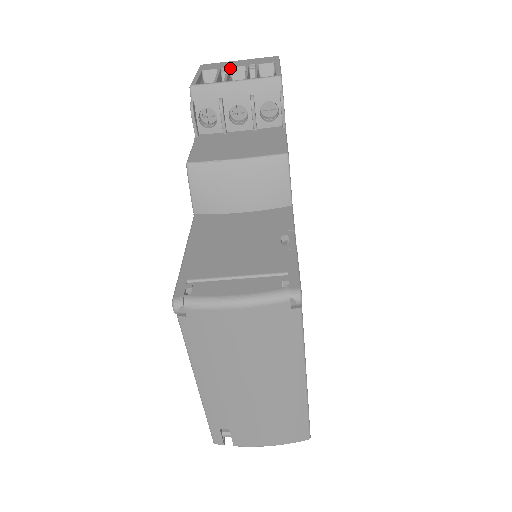
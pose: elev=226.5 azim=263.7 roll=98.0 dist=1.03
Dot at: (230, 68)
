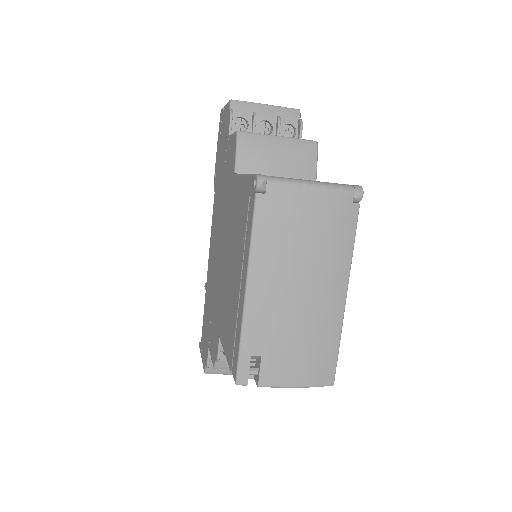
Dot at: occluded
